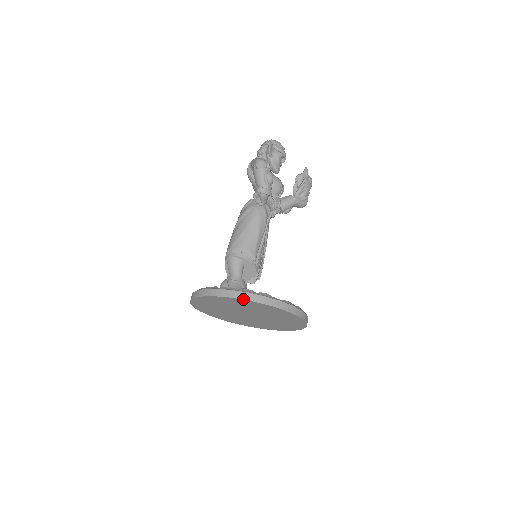
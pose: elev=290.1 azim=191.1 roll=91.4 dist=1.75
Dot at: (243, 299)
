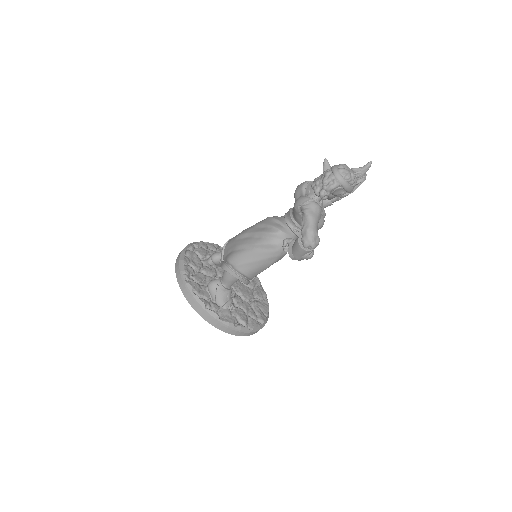
Dot at: occluded
